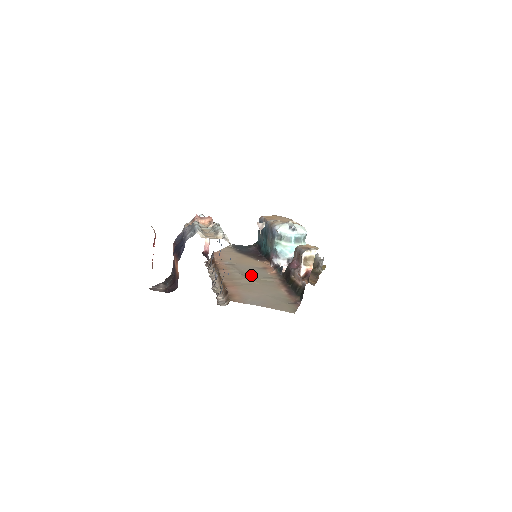
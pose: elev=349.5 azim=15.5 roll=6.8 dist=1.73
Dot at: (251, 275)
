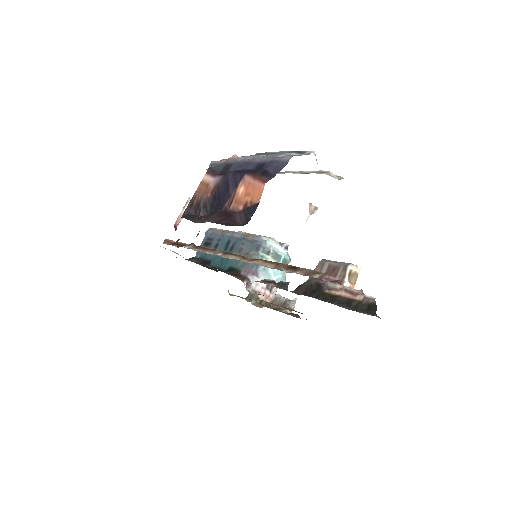
Dot at: occluded
